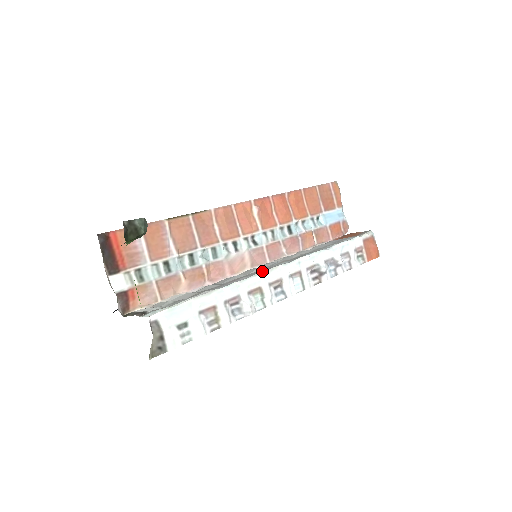
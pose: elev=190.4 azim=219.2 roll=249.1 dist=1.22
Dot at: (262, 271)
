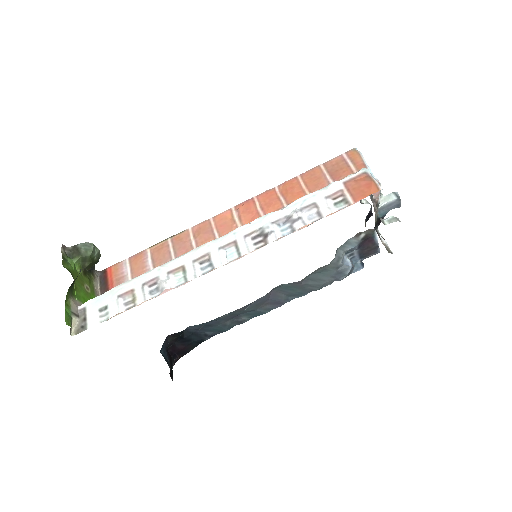
Dot at: (191, 253)
